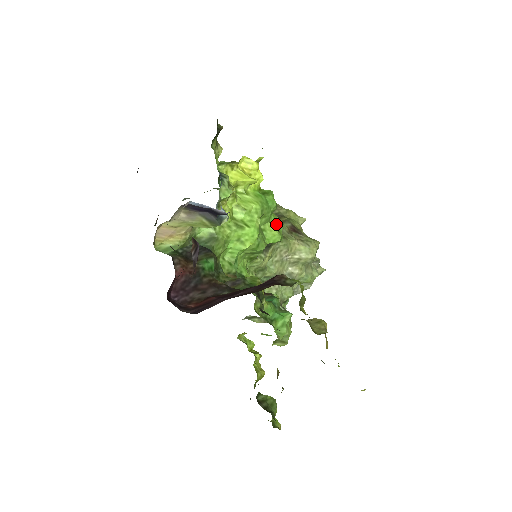
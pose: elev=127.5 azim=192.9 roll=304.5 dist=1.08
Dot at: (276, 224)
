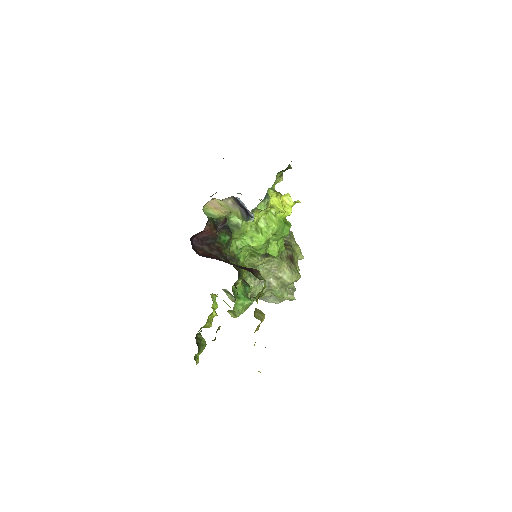
Dot at: (281, 246)
